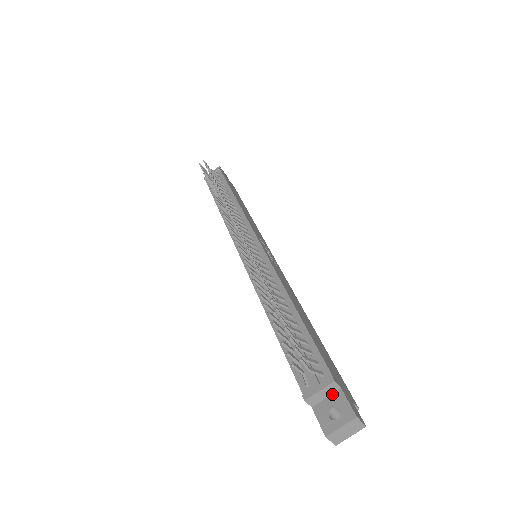
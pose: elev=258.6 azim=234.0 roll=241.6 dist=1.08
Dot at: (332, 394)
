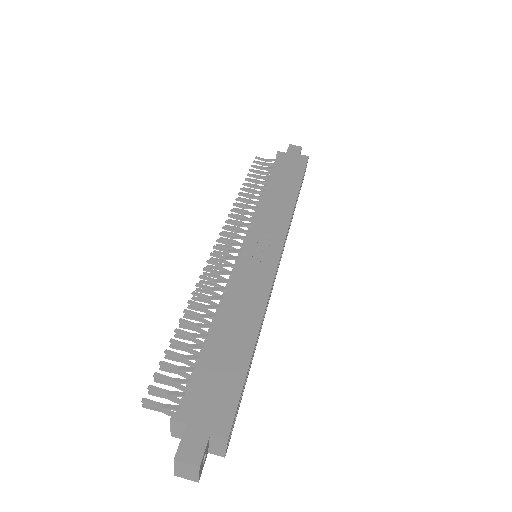
Dot at: (186, 429)
